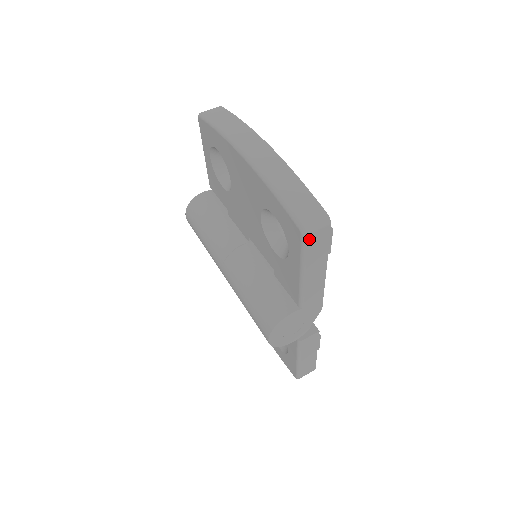
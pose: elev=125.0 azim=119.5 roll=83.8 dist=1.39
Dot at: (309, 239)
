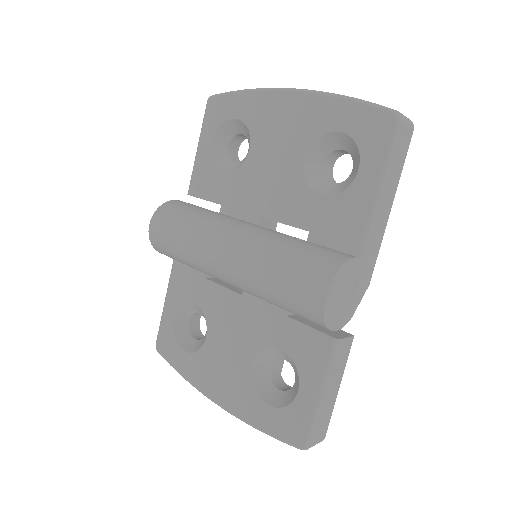
Dot at: (401, 130)
